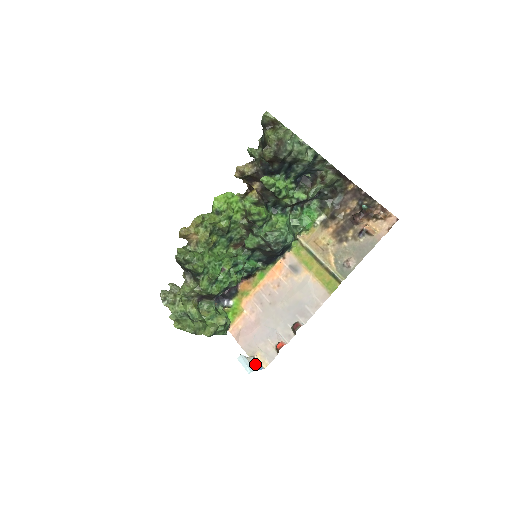
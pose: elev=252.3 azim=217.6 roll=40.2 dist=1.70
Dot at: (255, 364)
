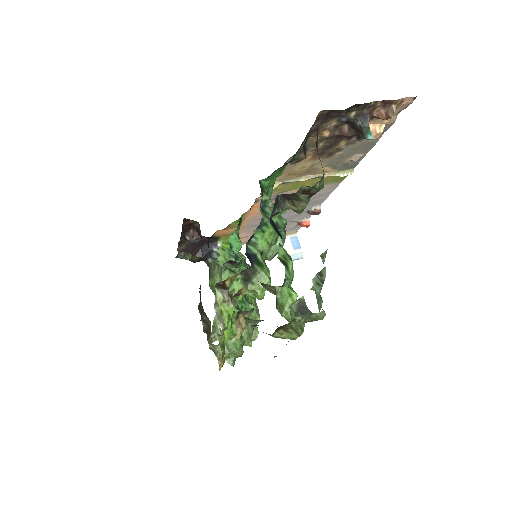
Dot at: (292, 245)
